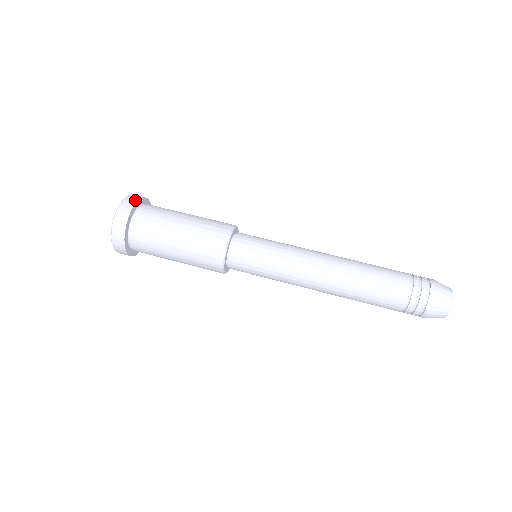
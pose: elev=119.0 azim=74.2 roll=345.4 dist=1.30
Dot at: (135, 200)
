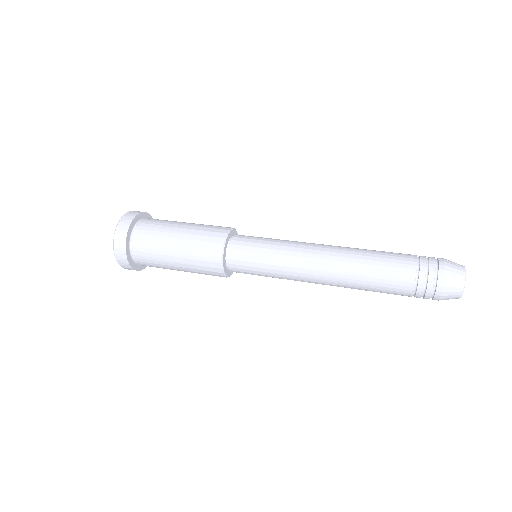
Dot at: occluded
